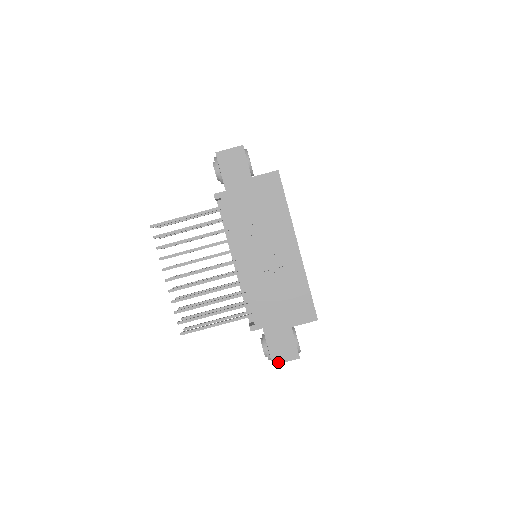
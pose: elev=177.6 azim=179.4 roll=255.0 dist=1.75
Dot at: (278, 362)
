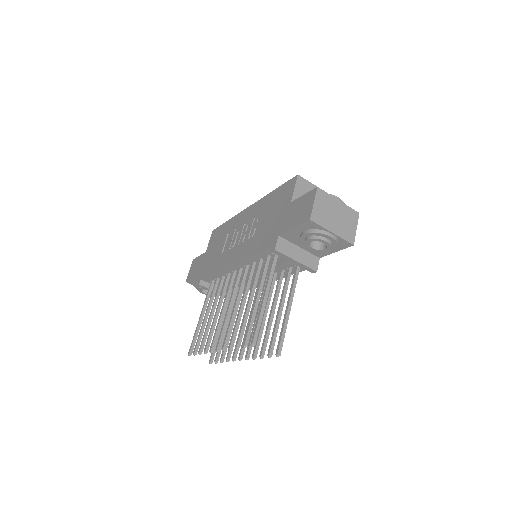
Dot at: (310, 213)
